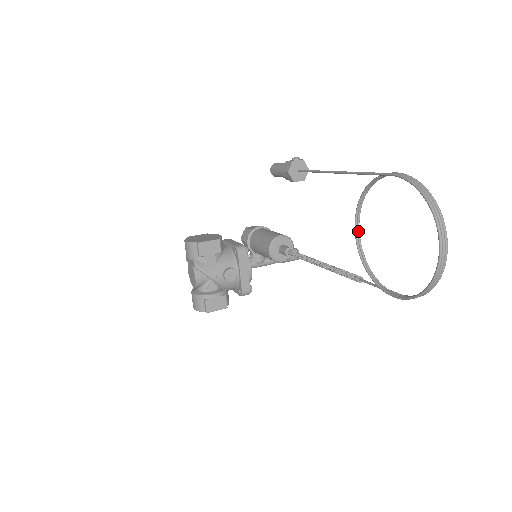
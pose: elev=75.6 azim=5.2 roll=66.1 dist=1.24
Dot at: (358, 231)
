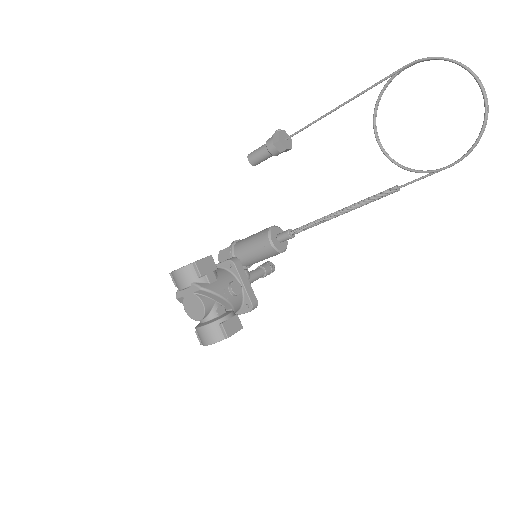
Dot at: (380, 144)
